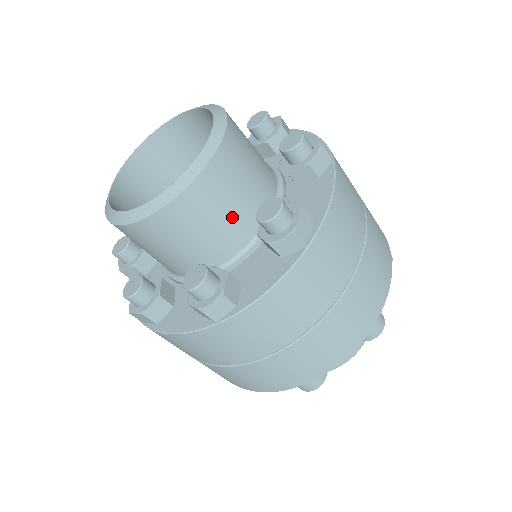
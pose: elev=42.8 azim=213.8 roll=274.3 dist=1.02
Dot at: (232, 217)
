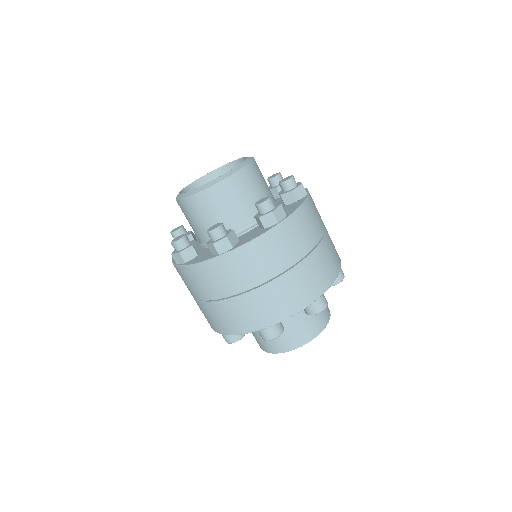
Dot at: (265, 189)
